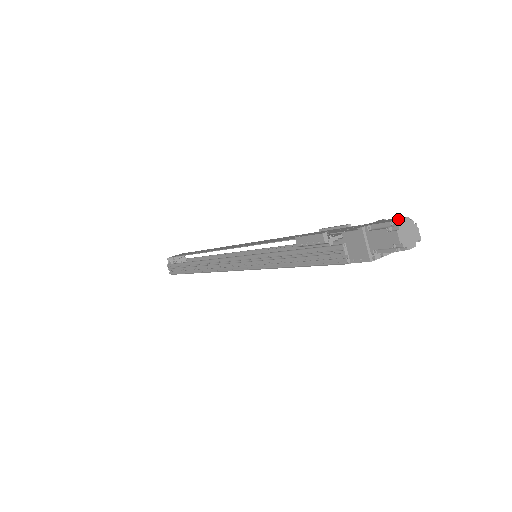
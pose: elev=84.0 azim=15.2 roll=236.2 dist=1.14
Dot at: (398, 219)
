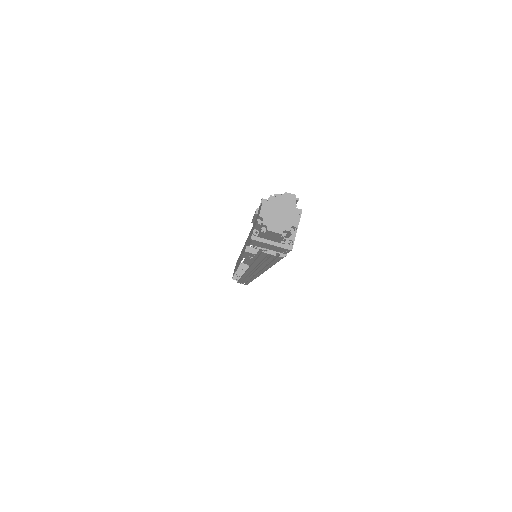
Dot at: (258, 214)
